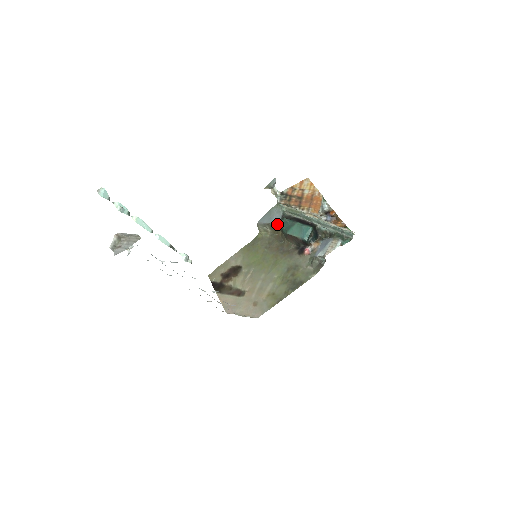
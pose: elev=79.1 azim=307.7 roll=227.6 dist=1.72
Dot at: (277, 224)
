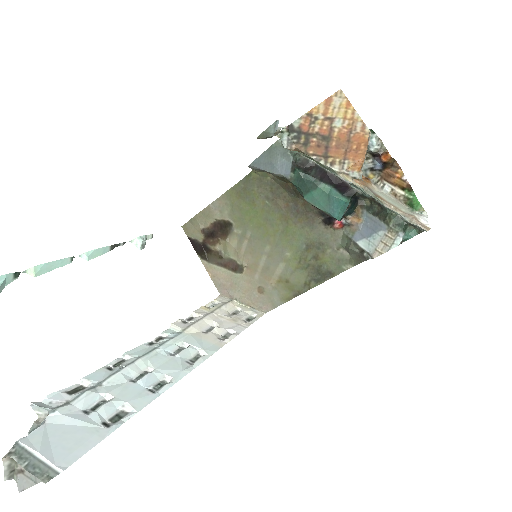
Dot at: (284, 177)
